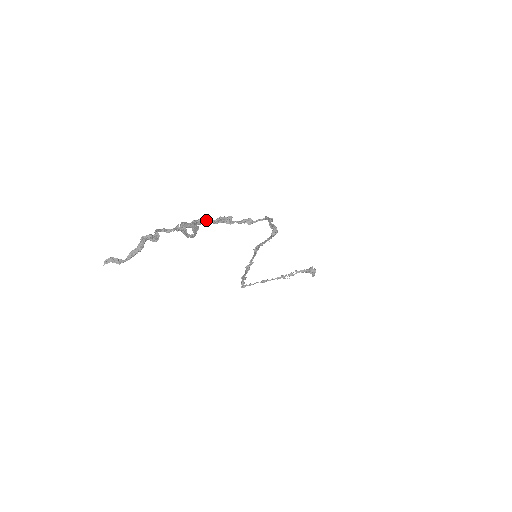
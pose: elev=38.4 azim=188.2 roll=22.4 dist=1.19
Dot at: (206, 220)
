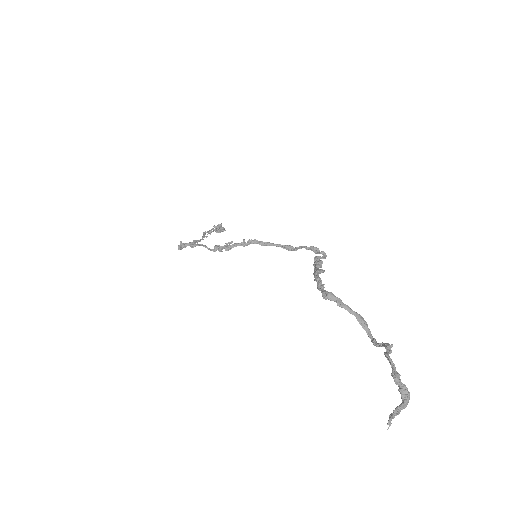
Dot at: (317, 271)
